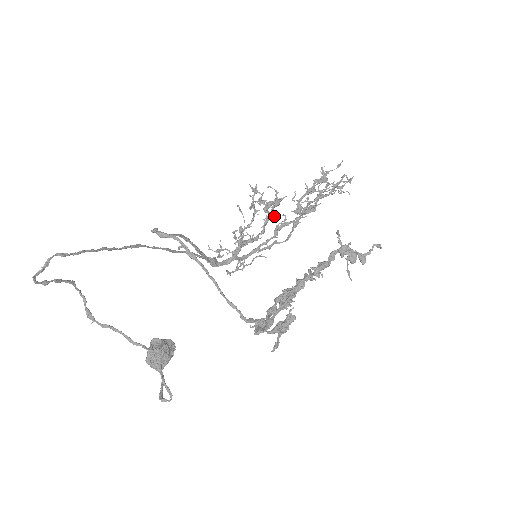
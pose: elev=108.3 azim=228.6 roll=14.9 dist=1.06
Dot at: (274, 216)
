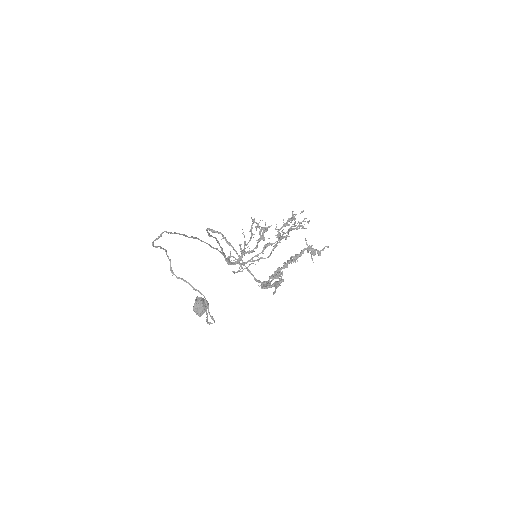
Dot at: (264, 238)
